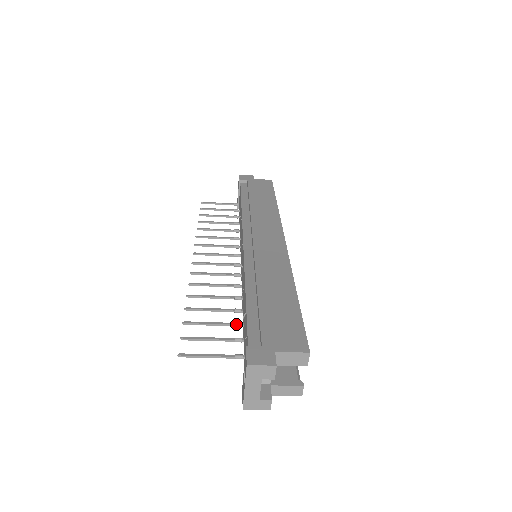
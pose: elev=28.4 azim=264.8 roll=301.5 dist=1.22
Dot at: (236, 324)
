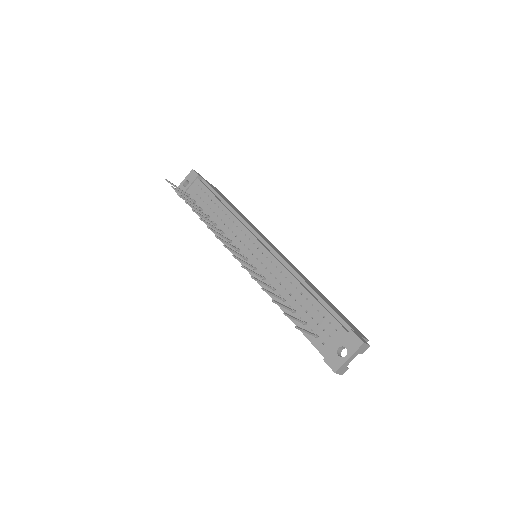
Dot at: (294, 310)
